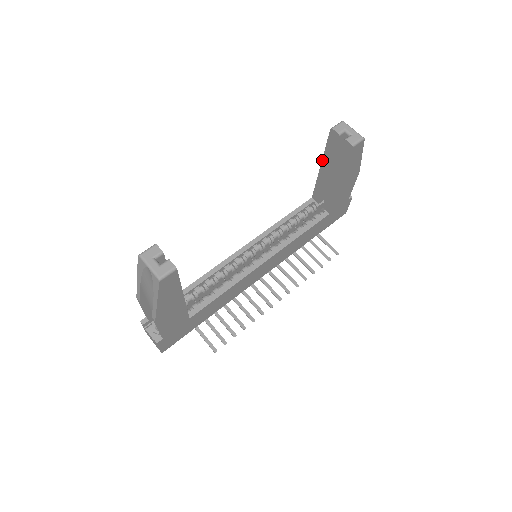
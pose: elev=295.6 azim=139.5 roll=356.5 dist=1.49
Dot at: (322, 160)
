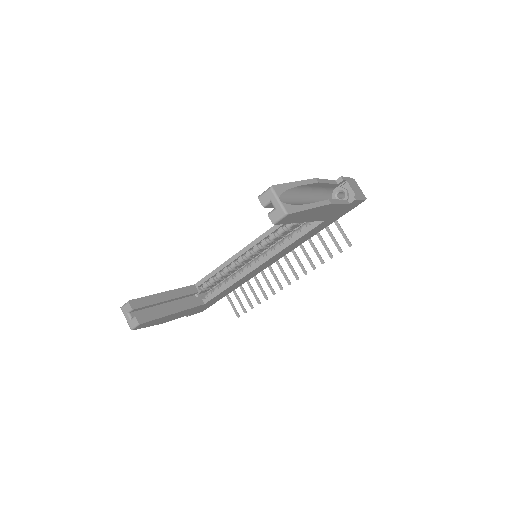
Dot at: occluded
